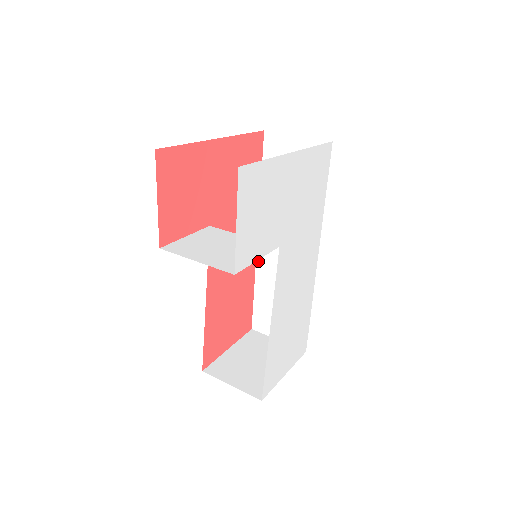
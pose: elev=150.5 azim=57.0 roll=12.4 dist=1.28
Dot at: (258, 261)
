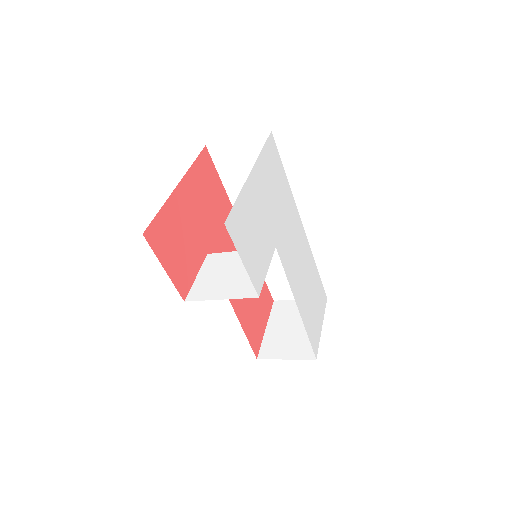
Dot at: occluded
